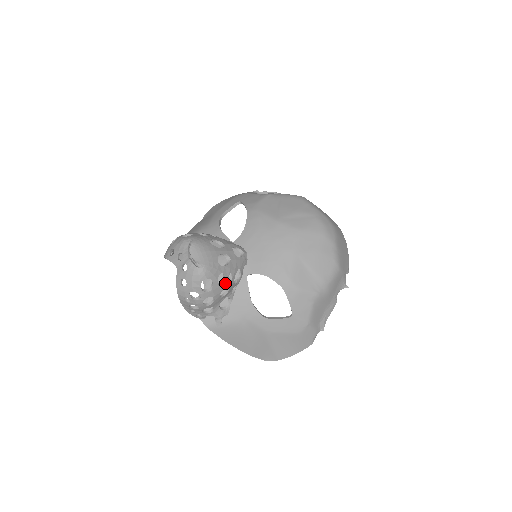
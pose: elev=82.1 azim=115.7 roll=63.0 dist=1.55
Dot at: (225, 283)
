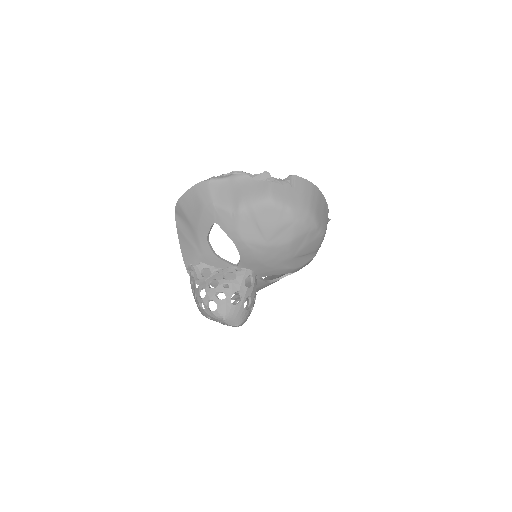
Dot at: occluded
